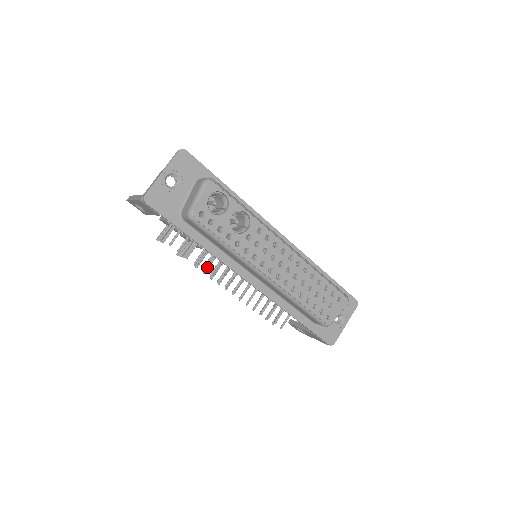
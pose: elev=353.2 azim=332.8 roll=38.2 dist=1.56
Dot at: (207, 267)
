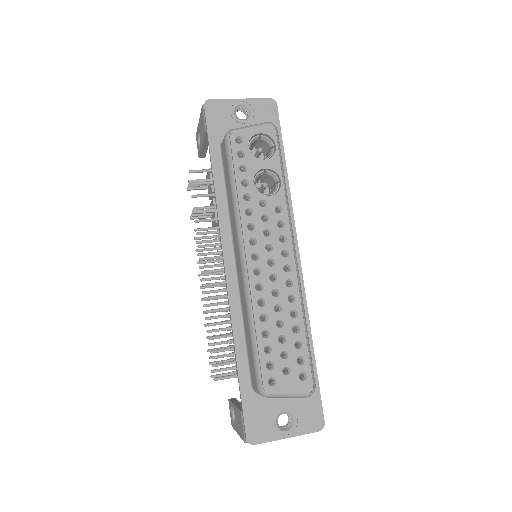
Dot at: (204, 242)
